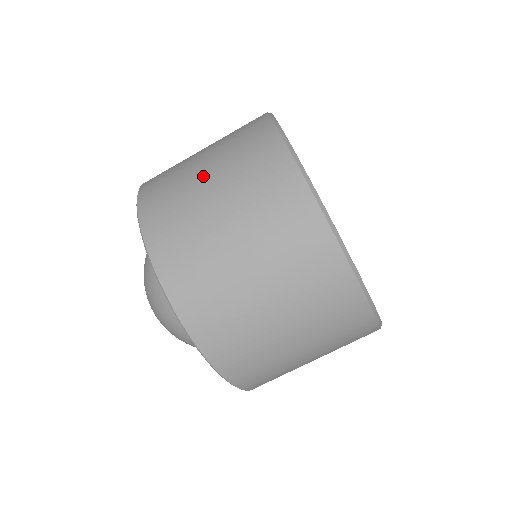
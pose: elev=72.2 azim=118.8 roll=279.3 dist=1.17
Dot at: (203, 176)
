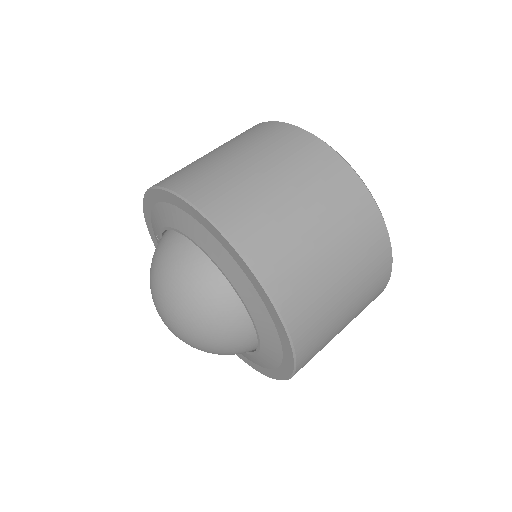
Dot at: occluded
